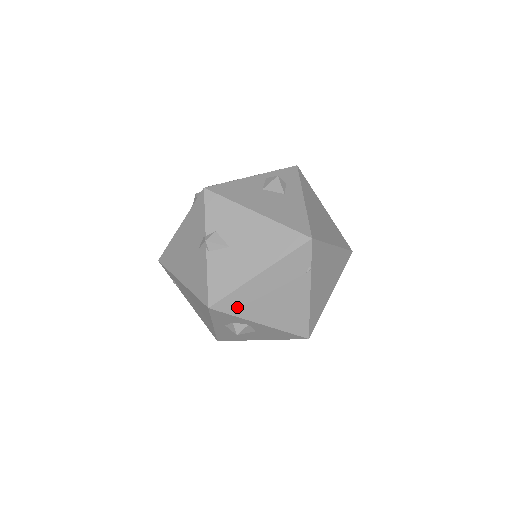
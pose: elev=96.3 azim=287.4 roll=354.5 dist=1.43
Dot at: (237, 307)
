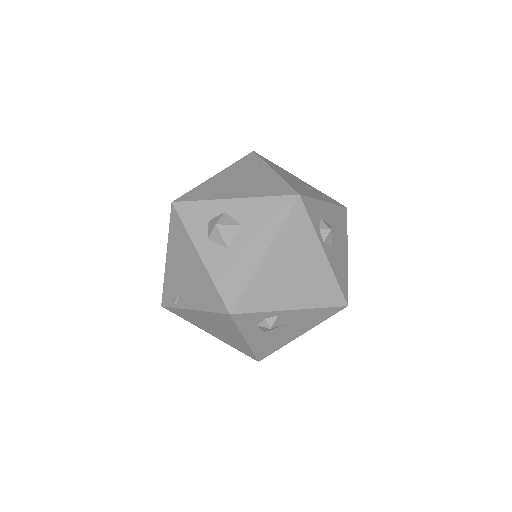
Dot at: (201, 195)
